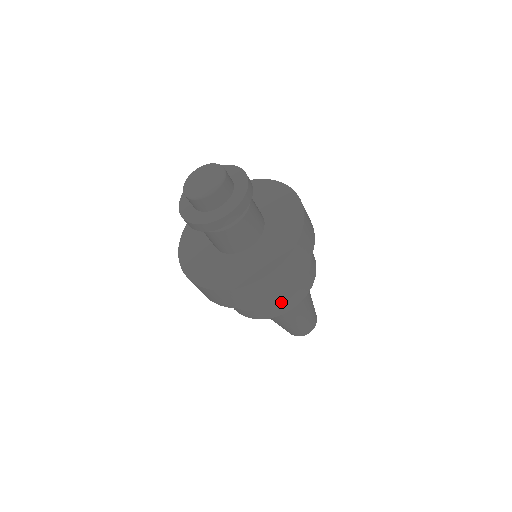
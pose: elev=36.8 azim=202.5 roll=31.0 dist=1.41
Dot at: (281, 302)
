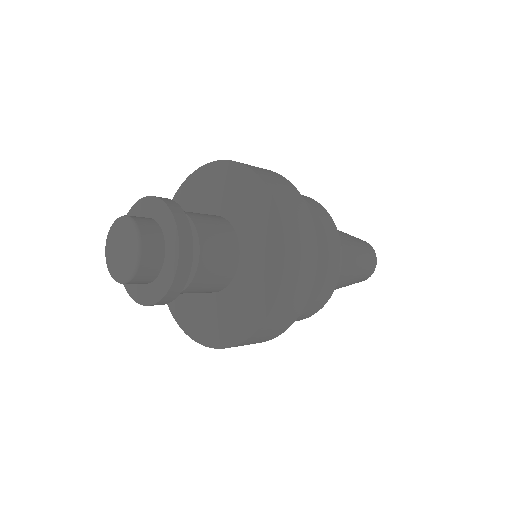
Dot at: occluded
